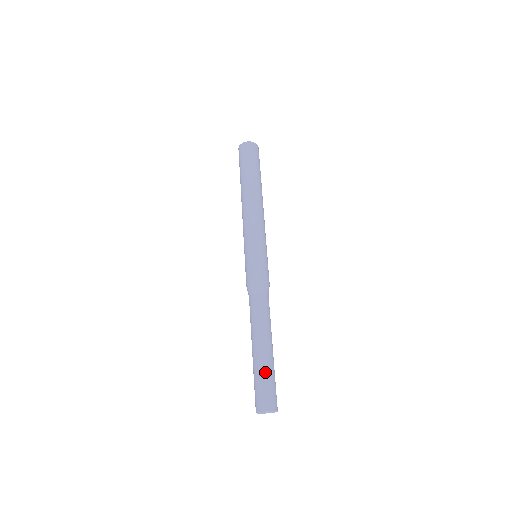
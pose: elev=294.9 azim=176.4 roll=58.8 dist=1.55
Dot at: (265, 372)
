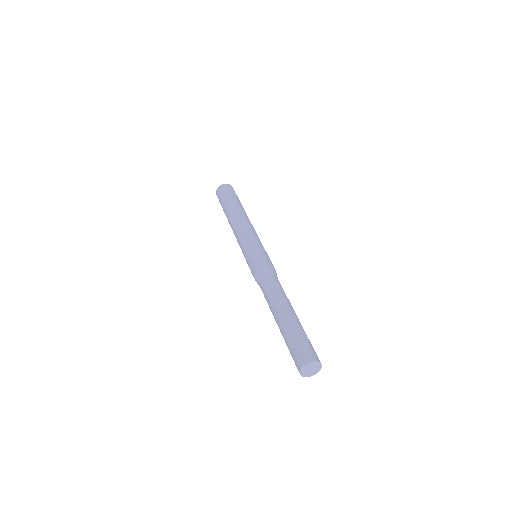
Dot at: (298, 331)
